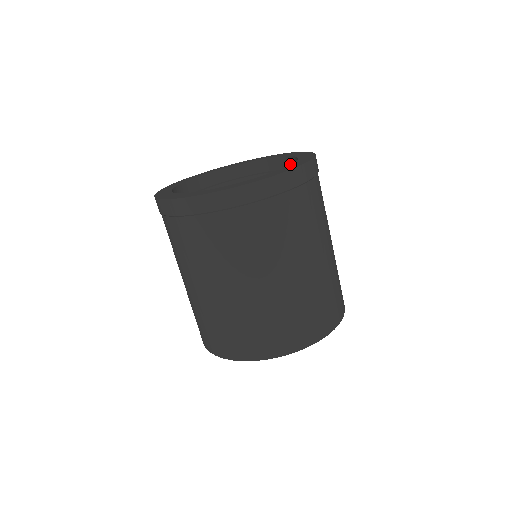
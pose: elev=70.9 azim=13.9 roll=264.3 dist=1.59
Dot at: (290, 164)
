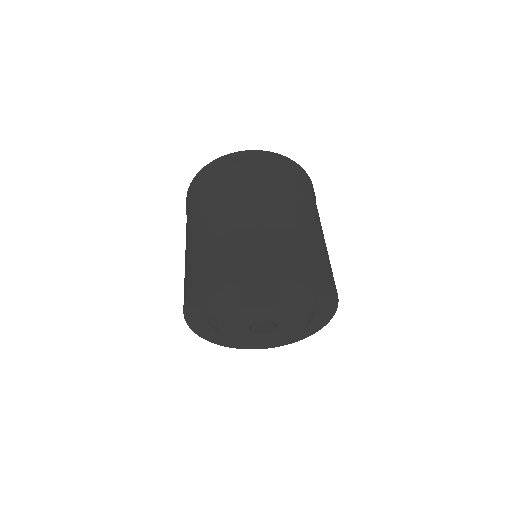
Dot at: occluded
